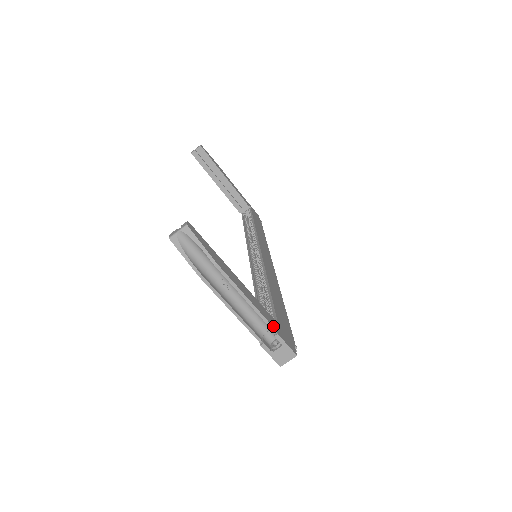
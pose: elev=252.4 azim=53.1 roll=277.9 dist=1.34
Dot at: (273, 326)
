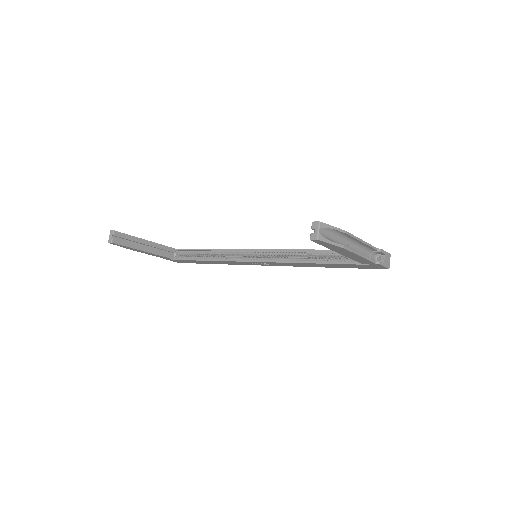
Dot at: (375, 248)
